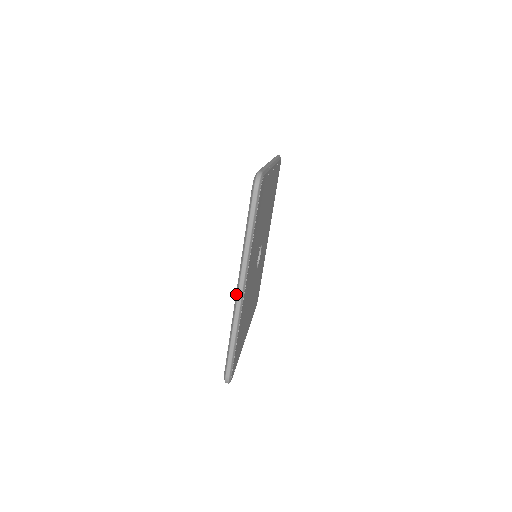
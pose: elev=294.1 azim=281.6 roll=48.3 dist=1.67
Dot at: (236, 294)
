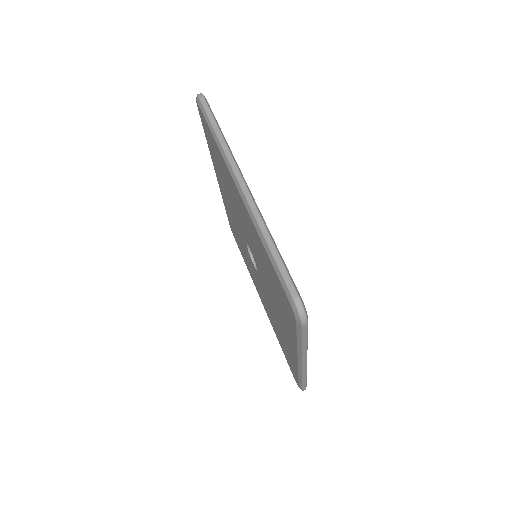
Dot at: (240, 193)
